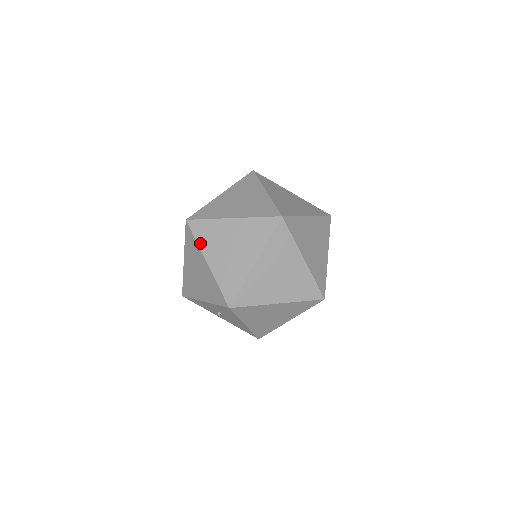
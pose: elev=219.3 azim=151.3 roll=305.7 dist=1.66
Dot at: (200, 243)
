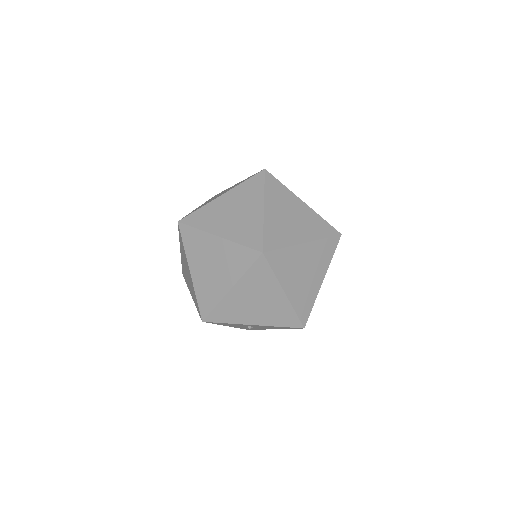
Dot at: (278, 275)
